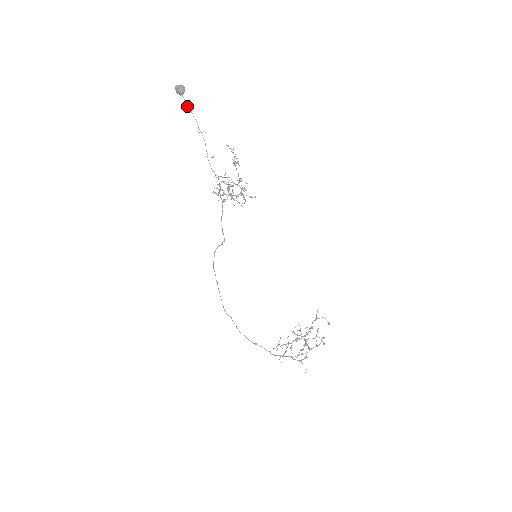
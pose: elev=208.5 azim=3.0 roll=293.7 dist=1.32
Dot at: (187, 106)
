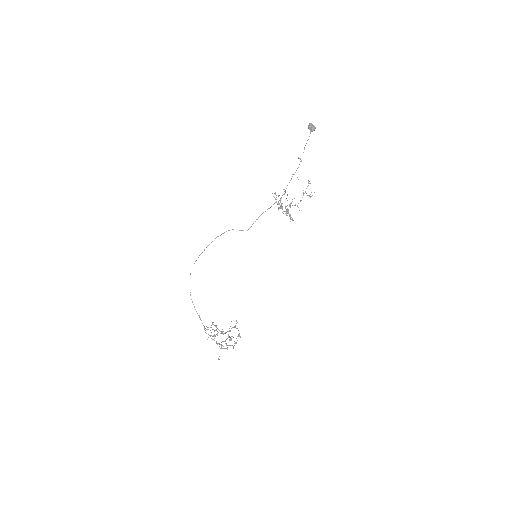
Dot at: (308, 139)
